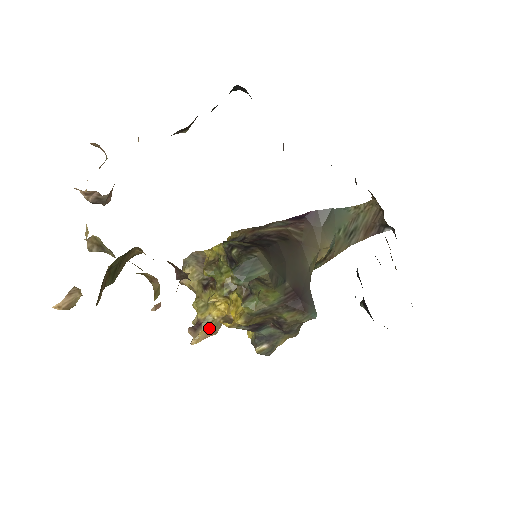
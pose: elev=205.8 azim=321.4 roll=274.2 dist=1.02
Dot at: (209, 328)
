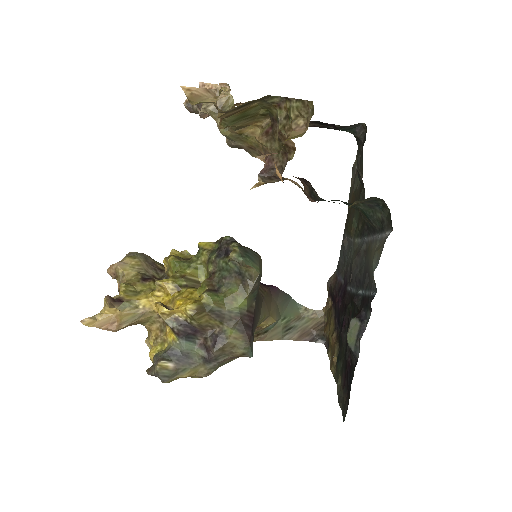
Dot at: (123, 313)
